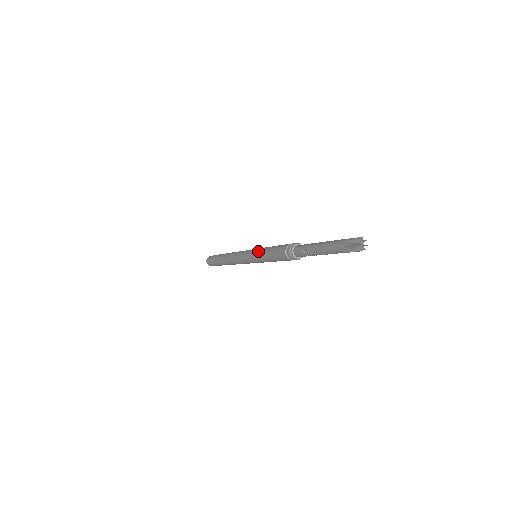
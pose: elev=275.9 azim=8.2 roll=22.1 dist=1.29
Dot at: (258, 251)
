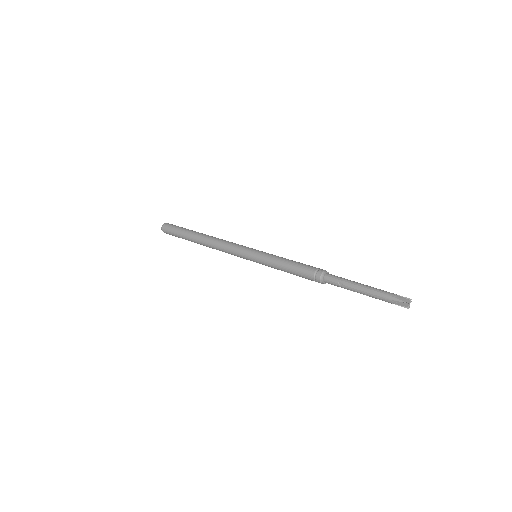
Dot at: (268, 257)
